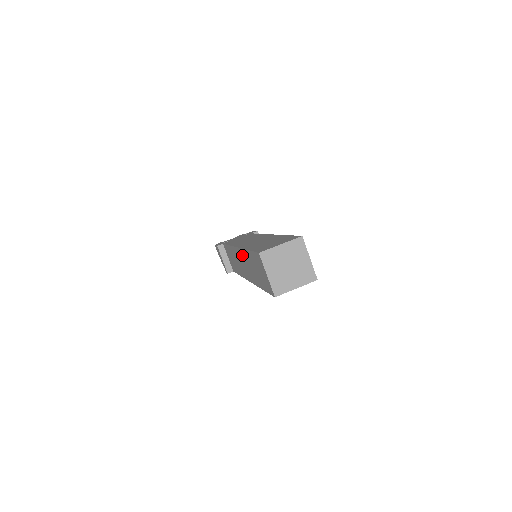
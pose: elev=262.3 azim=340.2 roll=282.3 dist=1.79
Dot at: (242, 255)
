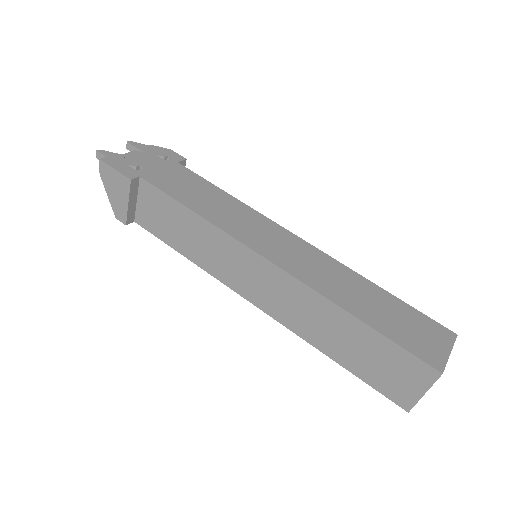
Dot at: (294, 289)
